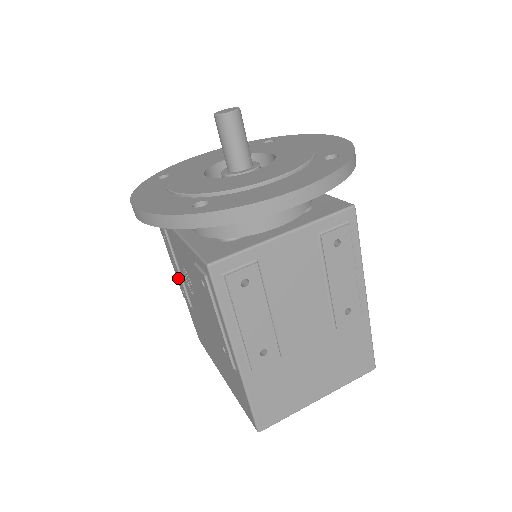
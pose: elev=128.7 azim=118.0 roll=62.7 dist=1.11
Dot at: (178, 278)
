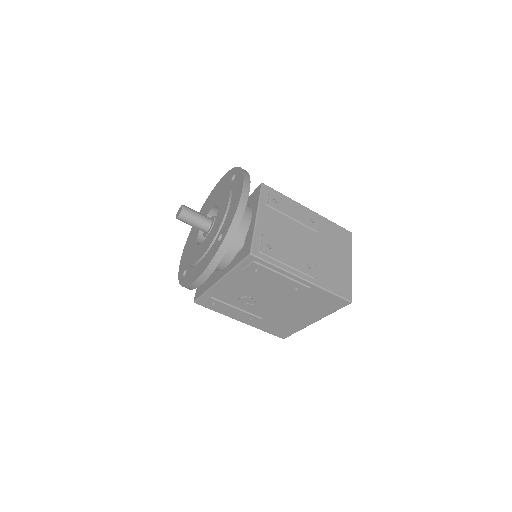
Dot at: (240, 316)
